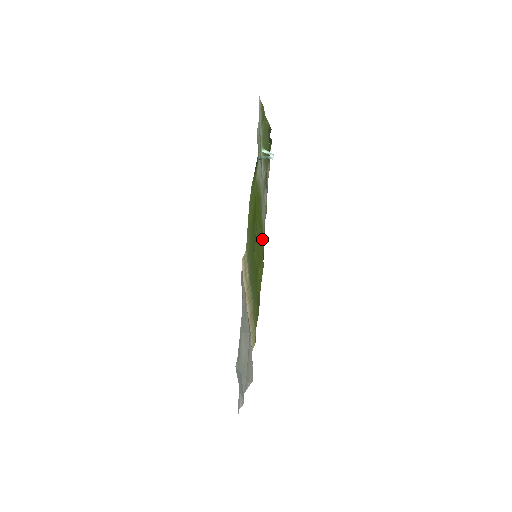
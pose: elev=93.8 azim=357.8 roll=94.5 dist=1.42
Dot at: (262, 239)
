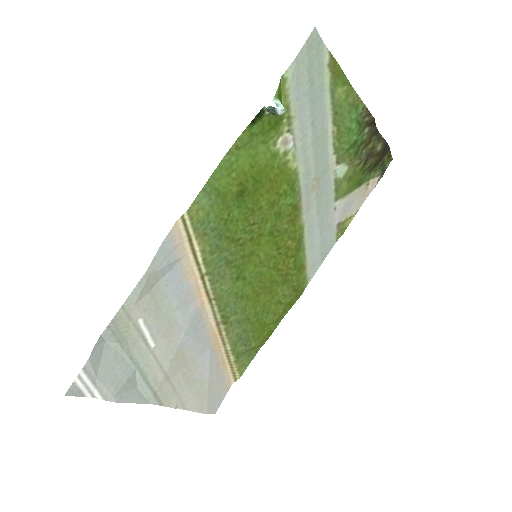
Dot at: (292, 249)
